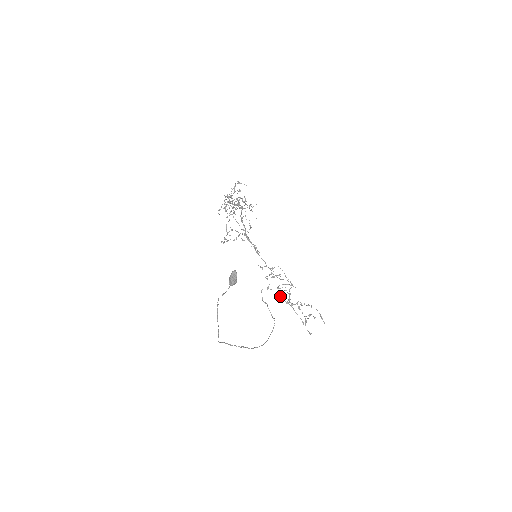
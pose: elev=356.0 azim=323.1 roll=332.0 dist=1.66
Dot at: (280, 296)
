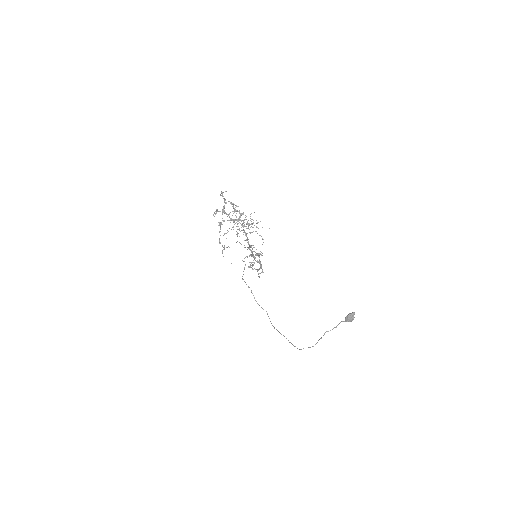
Dot at: occluded
